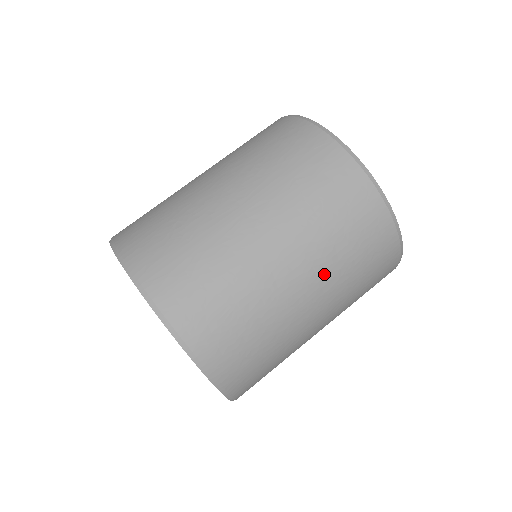
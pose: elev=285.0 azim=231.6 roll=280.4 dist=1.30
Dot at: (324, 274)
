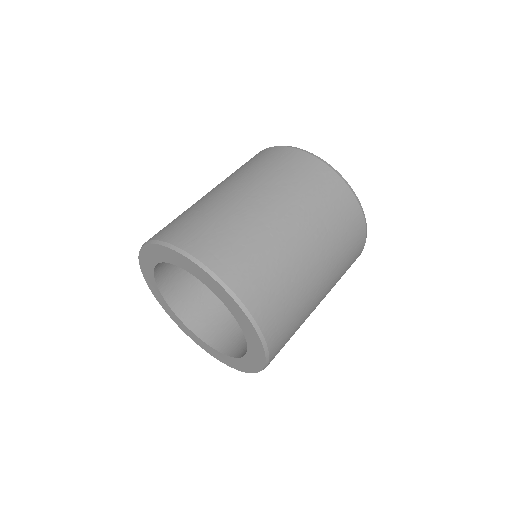
Dot at: (314, 229)
